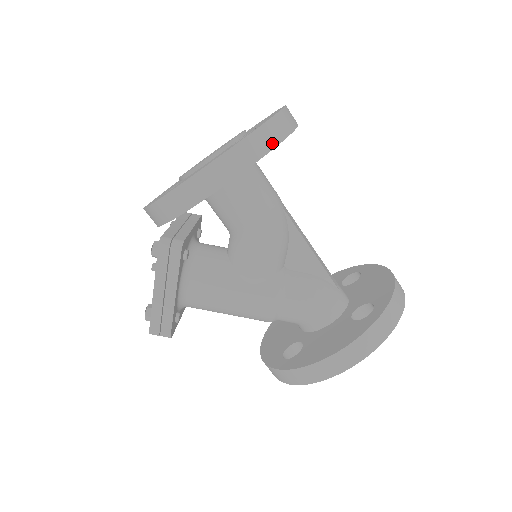
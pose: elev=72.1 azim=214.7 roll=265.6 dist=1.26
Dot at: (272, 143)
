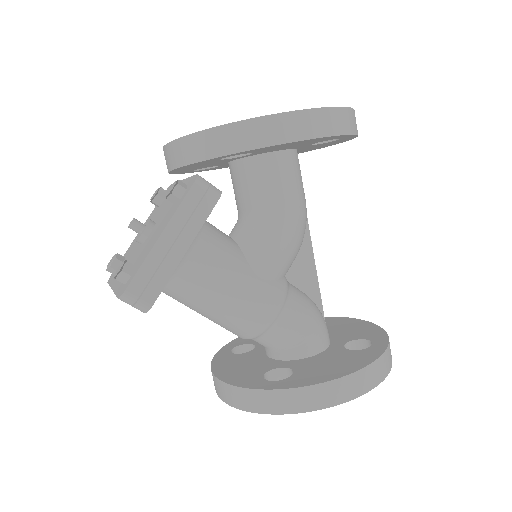
Dot at: (356, 129)
